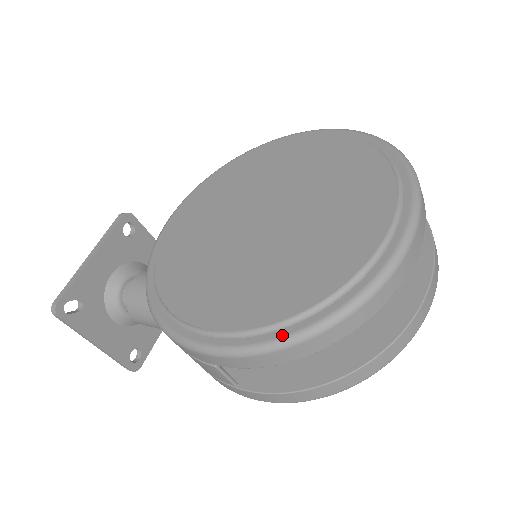
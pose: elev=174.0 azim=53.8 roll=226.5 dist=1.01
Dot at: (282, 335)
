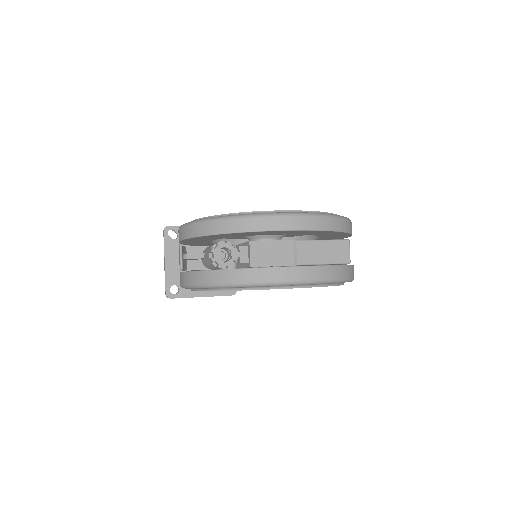
Dot at: (204, 219)
